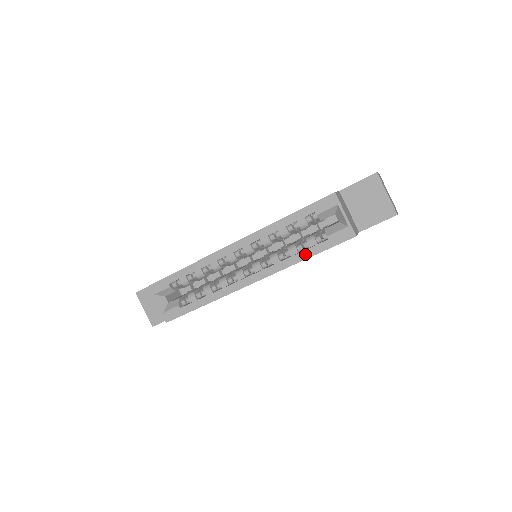
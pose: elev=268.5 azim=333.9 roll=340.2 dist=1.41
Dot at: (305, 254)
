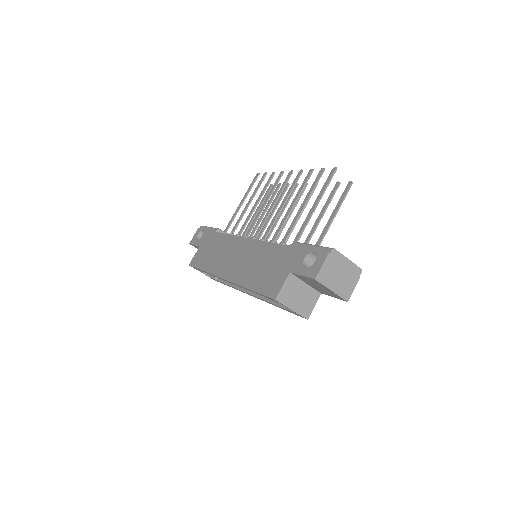
Dot at: (277, 306)
